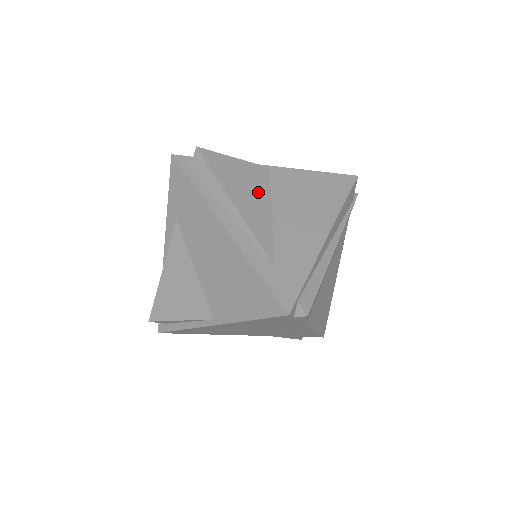
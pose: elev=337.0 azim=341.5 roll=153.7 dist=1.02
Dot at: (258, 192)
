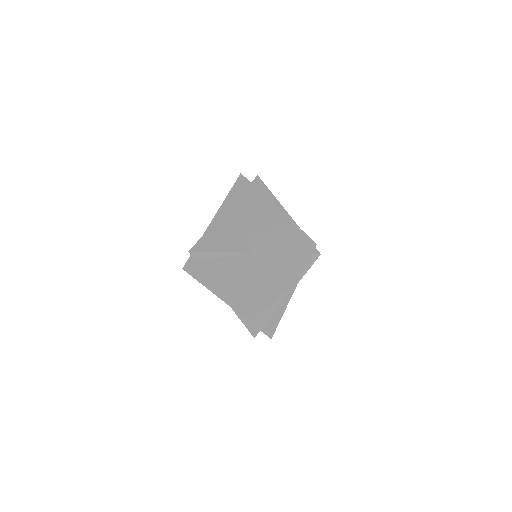
Dot at: occluded
